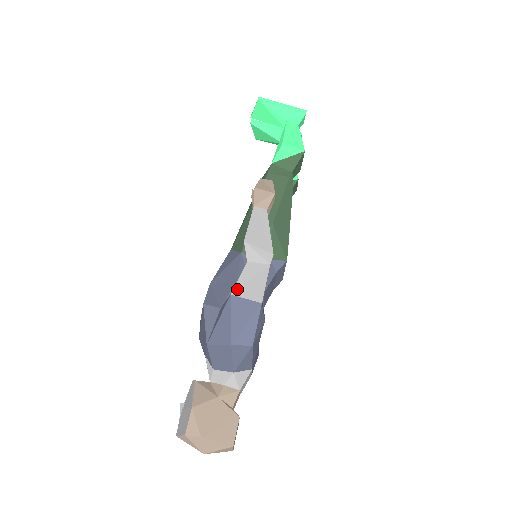
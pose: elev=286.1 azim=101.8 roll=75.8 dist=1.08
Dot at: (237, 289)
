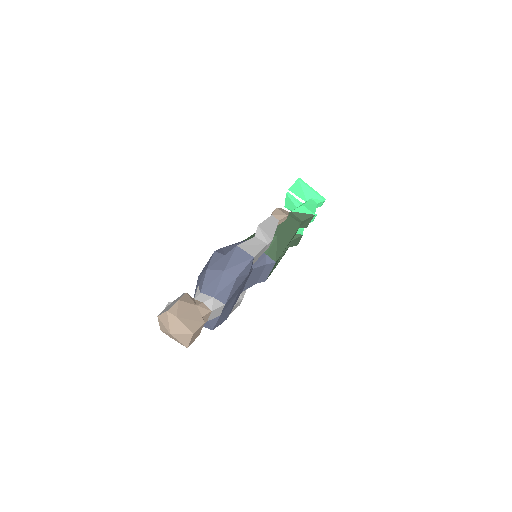
Dot at: (242, 245)
